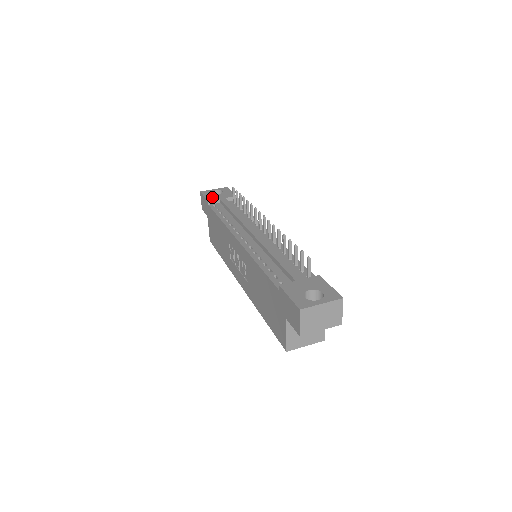
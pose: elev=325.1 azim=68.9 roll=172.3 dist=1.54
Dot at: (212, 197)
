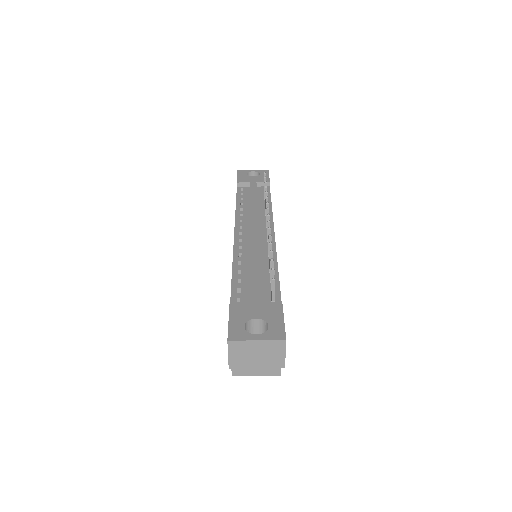
Dot at: (244, 179)
